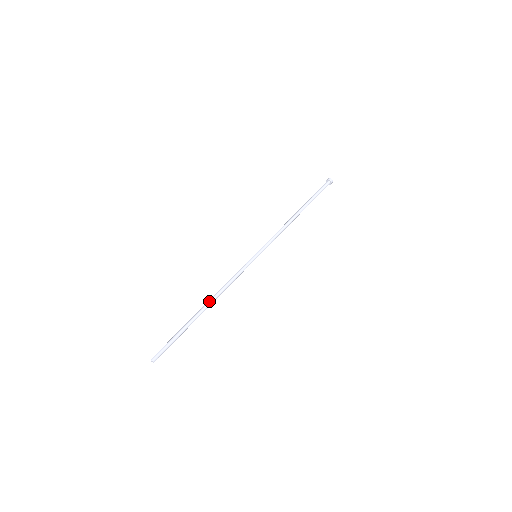
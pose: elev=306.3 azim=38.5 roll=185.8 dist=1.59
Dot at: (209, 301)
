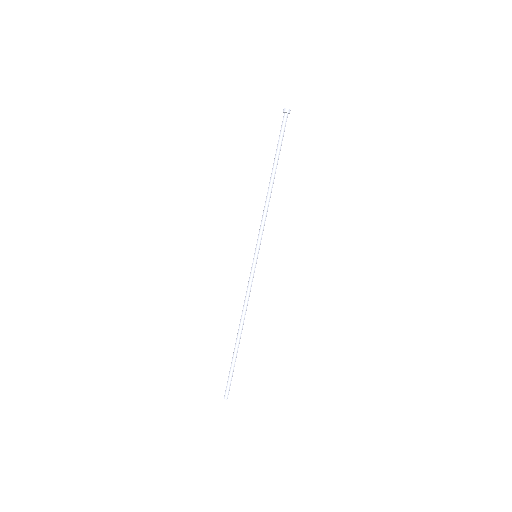
Dot at: (241, 327)
